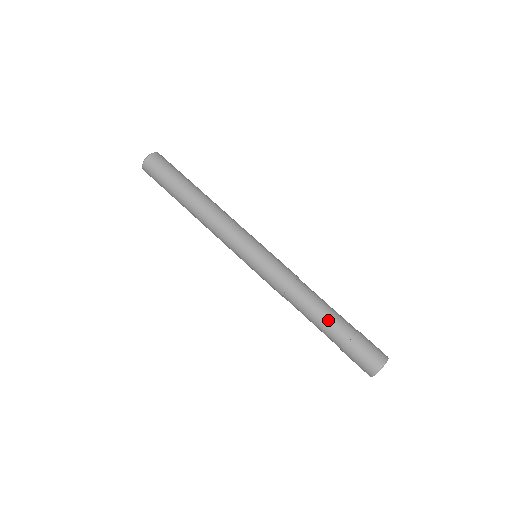
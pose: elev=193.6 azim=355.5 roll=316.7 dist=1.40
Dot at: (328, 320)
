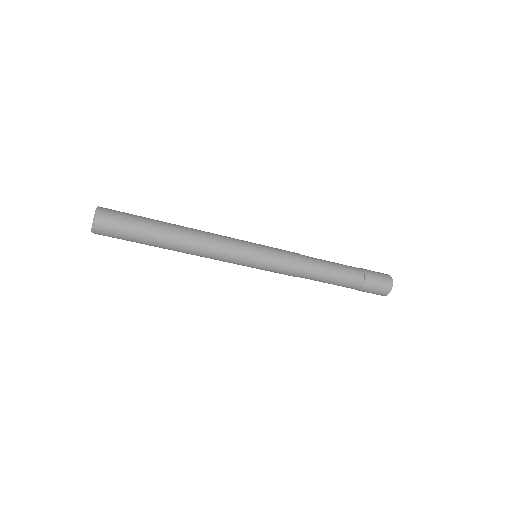
Dot at: (343, 268)
